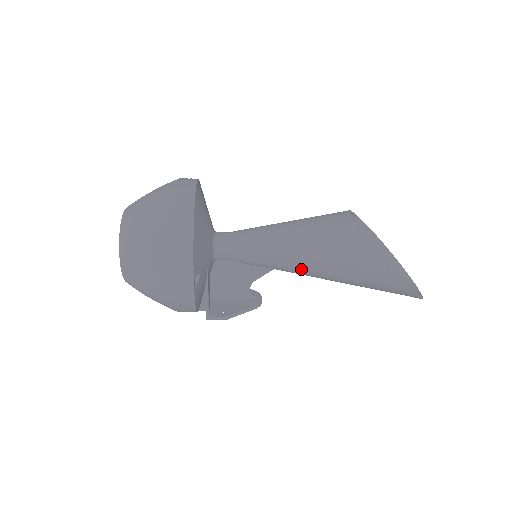
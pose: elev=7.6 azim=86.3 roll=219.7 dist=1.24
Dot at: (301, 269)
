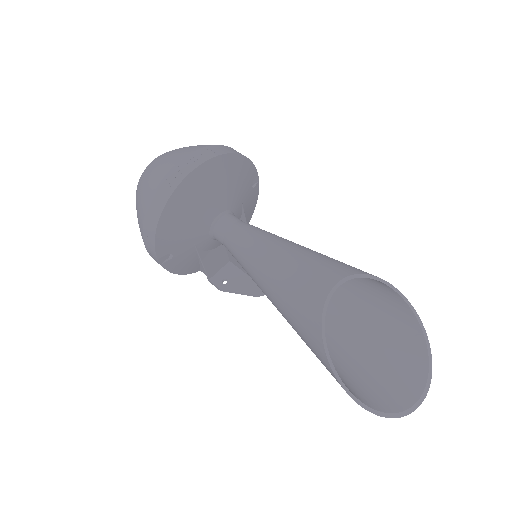
Dot at: occluded
